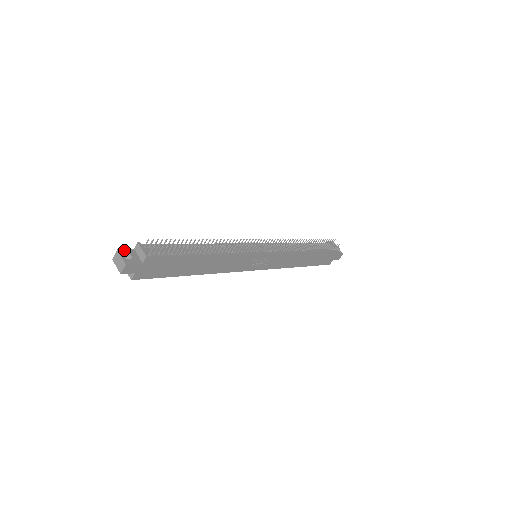
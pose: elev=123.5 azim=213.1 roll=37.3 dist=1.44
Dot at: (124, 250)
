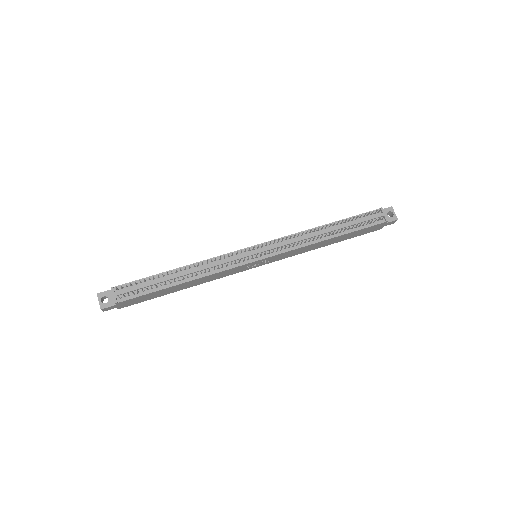
Dot at: (103, 293)
